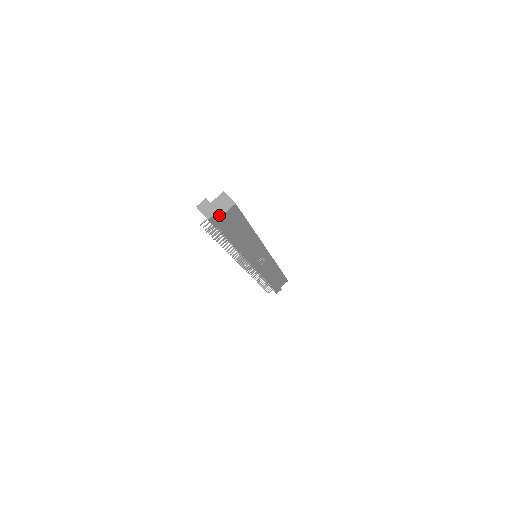
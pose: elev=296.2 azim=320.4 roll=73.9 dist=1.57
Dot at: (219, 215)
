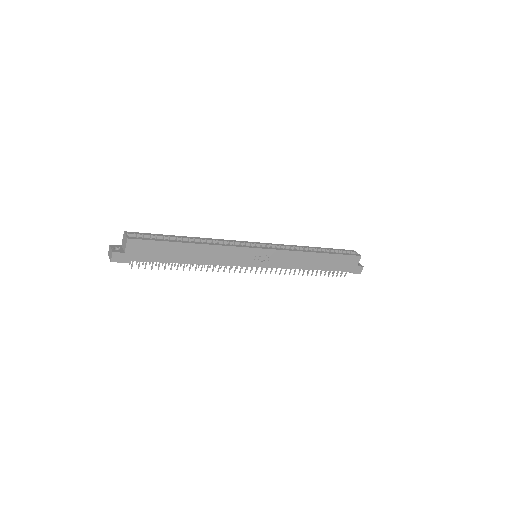
Dot at: (120, 254)
